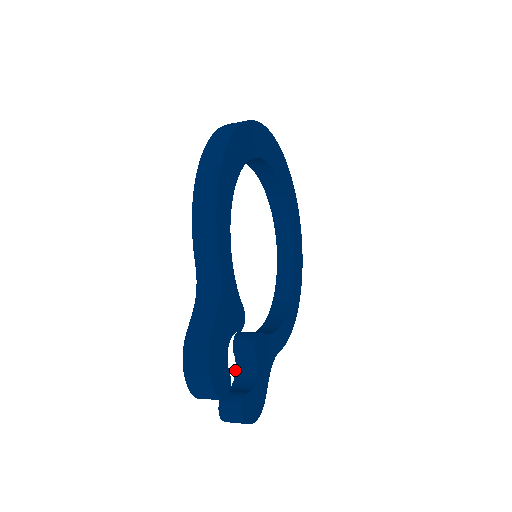
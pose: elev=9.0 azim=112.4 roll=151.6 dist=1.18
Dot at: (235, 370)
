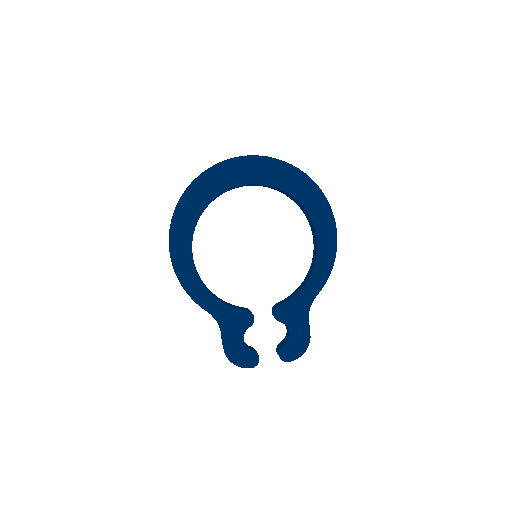
Dot at: (285, 325)
